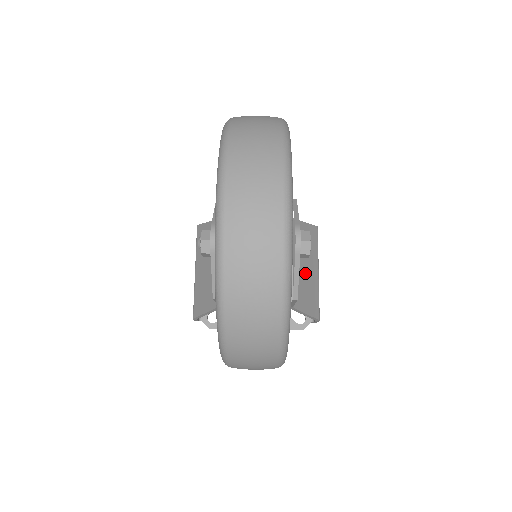
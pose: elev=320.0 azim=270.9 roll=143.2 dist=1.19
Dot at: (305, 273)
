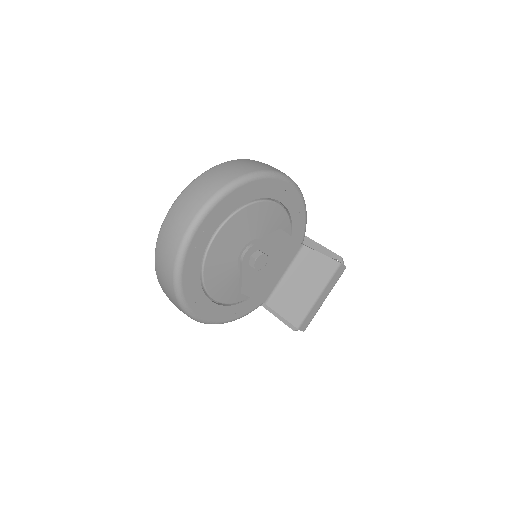
Dot at: (298, 288)
